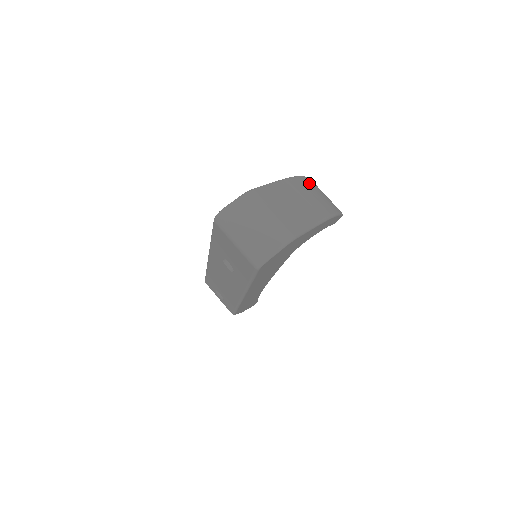
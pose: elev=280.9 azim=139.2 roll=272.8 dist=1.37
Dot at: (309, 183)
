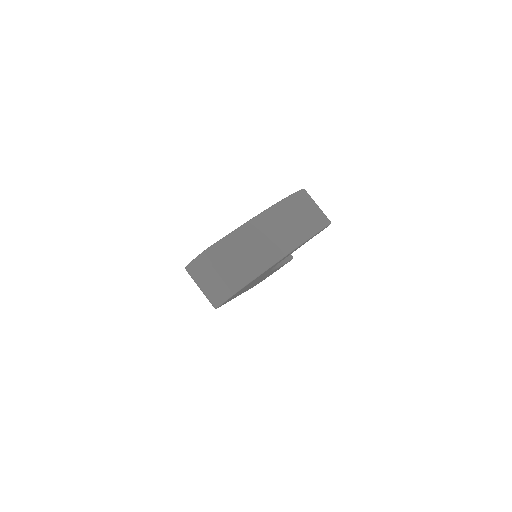
Dot at: (288, 208)
